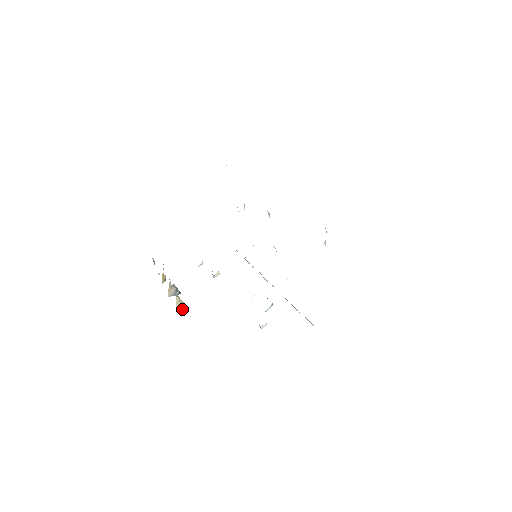
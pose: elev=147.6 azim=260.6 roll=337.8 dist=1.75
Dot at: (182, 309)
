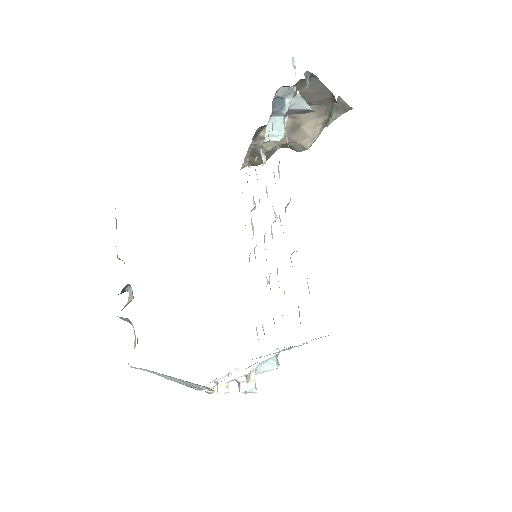
Dot at: occluded
